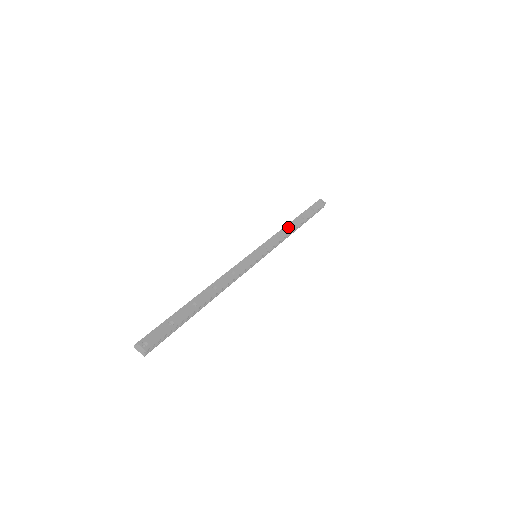
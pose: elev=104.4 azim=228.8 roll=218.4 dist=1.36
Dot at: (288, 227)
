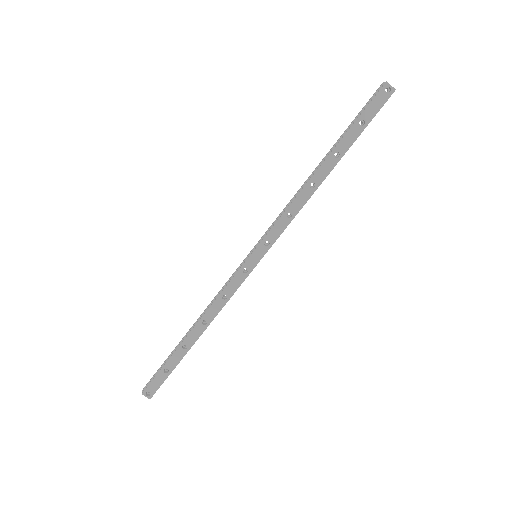
Dot at: (308, 188)
